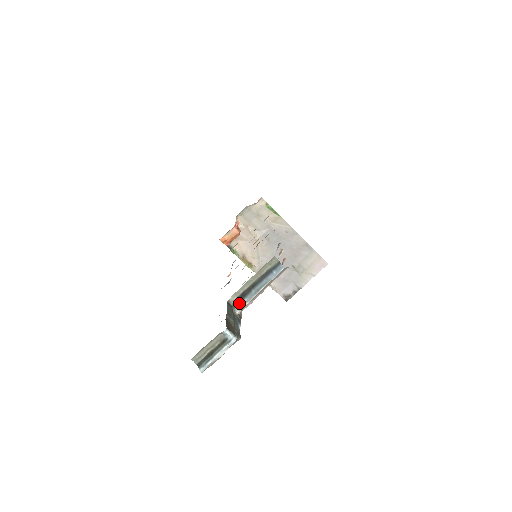
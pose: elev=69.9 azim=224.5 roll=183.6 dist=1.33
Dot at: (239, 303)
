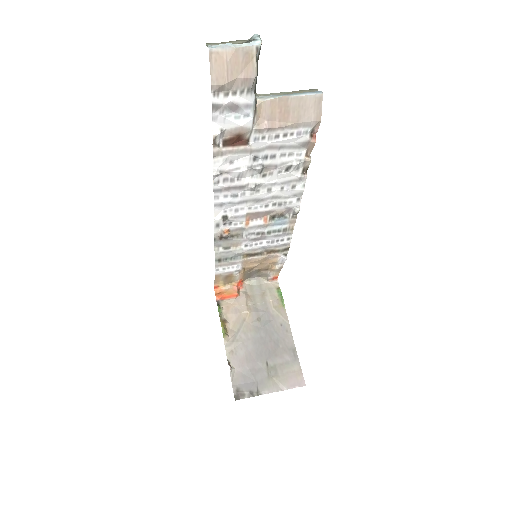
Dot at: (264, 96)
